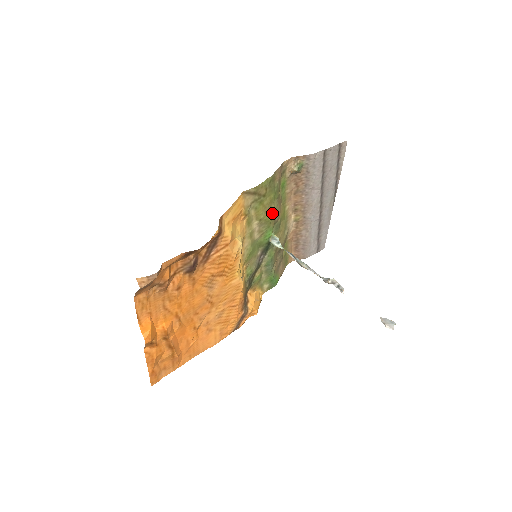
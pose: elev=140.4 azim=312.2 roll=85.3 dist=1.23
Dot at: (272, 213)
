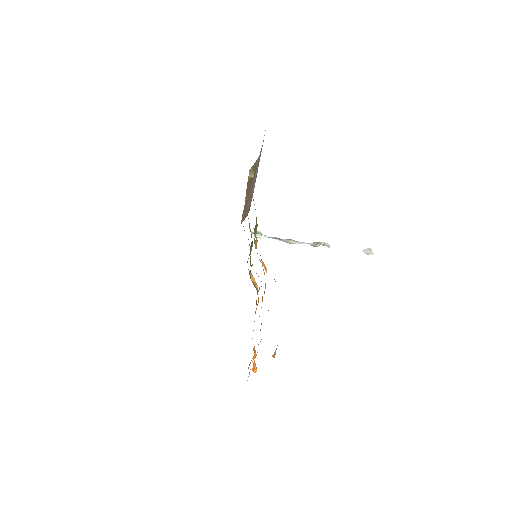
Dot at: occluded
